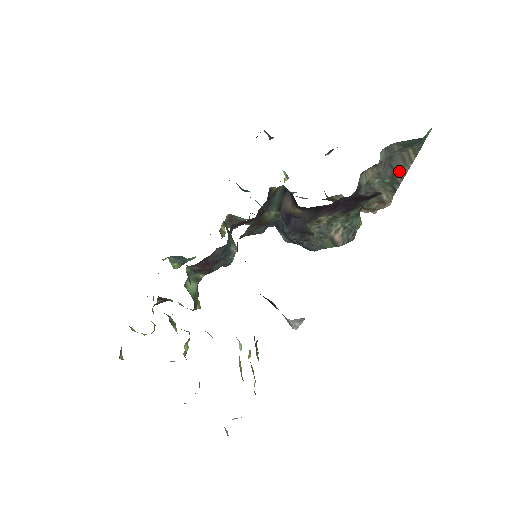
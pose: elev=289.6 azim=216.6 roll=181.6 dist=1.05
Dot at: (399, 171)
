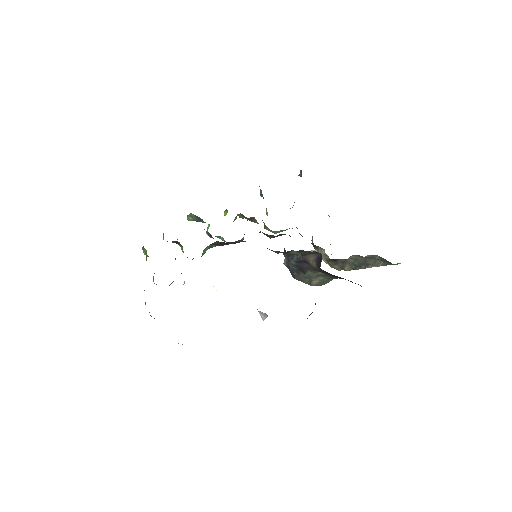
Dot at: (367, 265)
